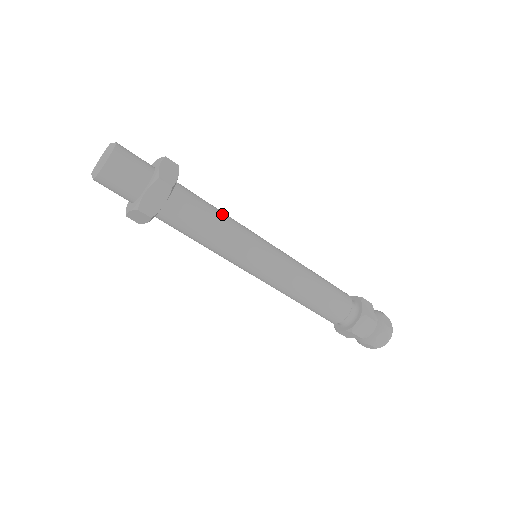
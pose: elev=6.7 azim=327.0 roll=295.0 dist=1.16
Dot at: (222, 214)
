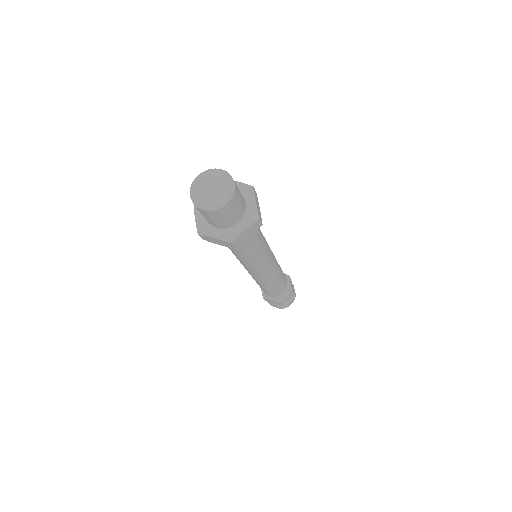
Dot at: occluded
